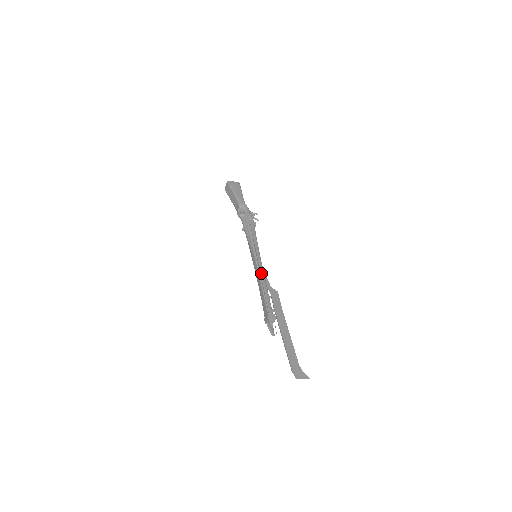
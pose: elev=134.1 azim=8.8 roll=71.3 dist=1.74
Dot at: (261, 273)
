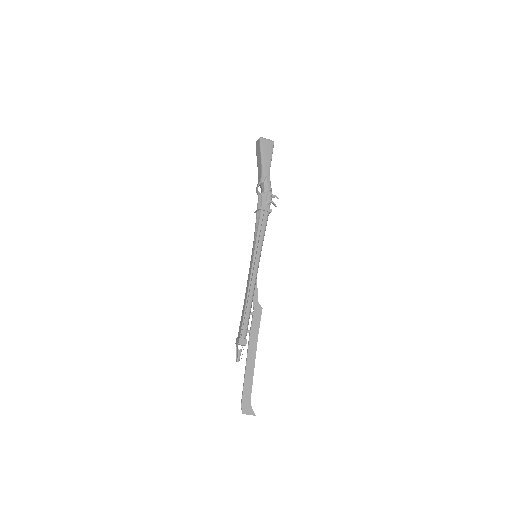
Dot at: (251, 285)
